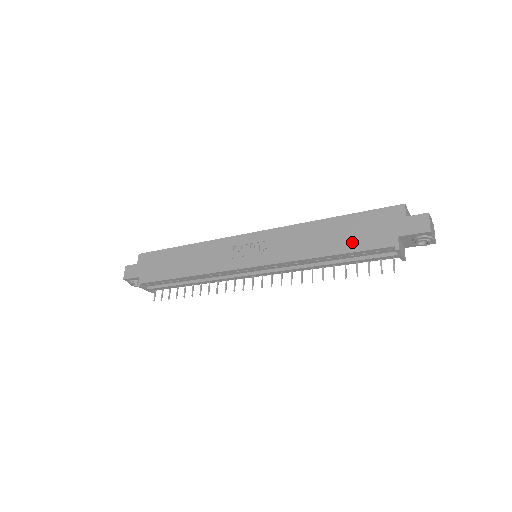
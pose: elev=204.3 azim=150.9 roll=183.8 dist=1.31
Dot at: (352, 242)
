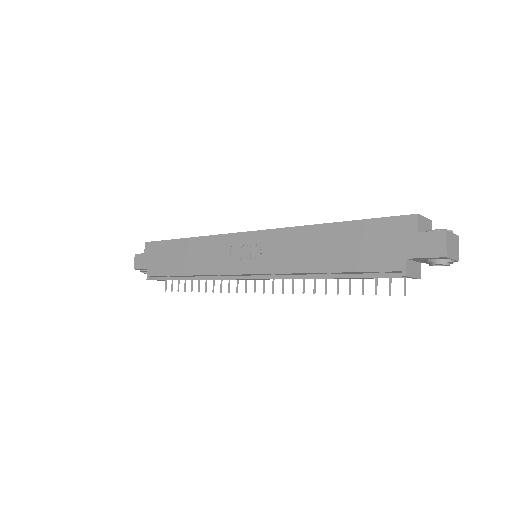
Dot at: (353, 259)
